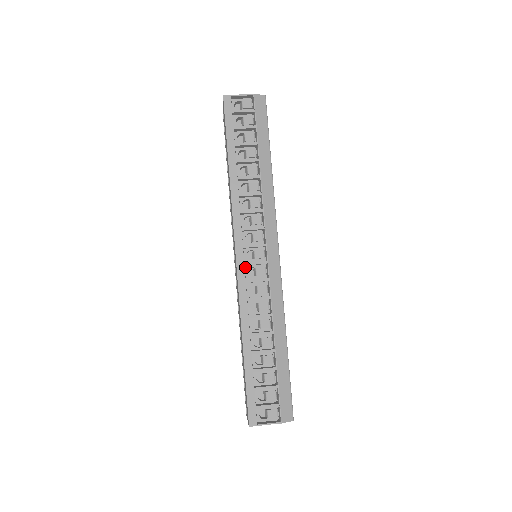
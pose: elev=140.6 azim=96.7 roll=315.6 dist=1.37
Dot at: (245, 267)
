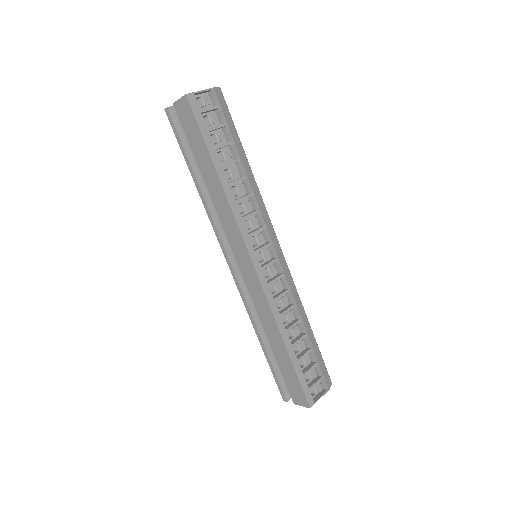
Dot at: occluded
